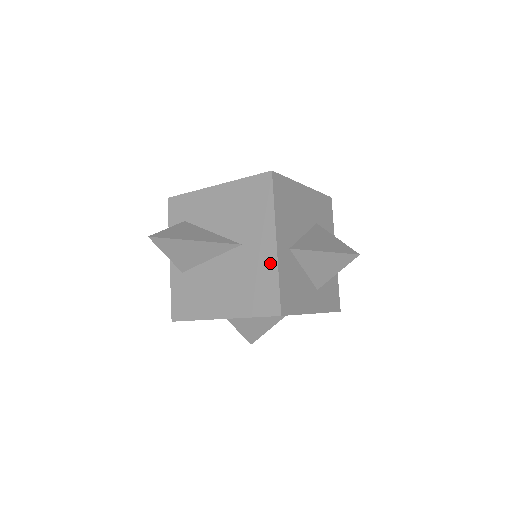
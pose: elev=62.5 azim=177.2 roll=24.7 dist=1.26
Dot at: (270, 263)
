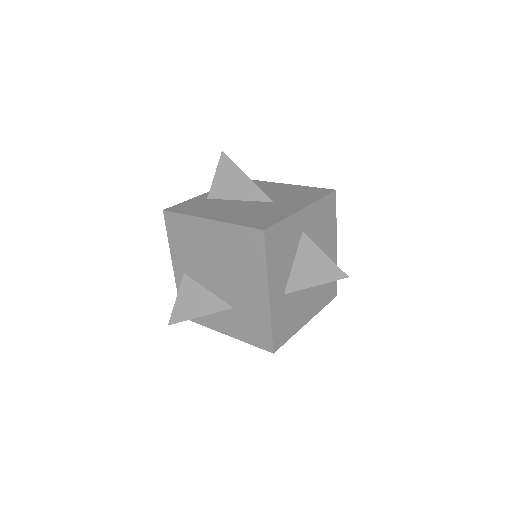
Dot at: (287, 212)
